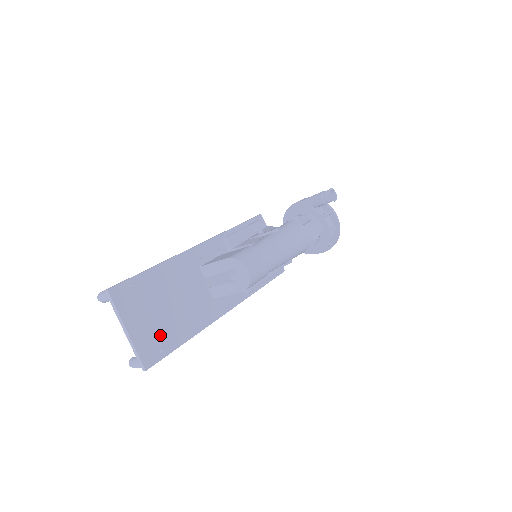
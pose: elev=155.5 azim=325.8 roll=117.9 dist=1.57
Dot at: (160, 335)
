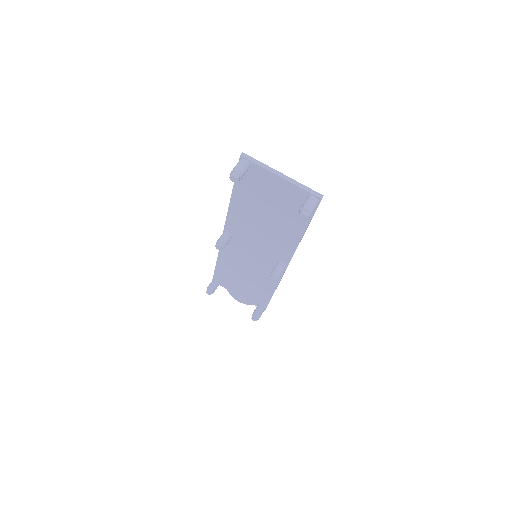
Dot at: occluded
